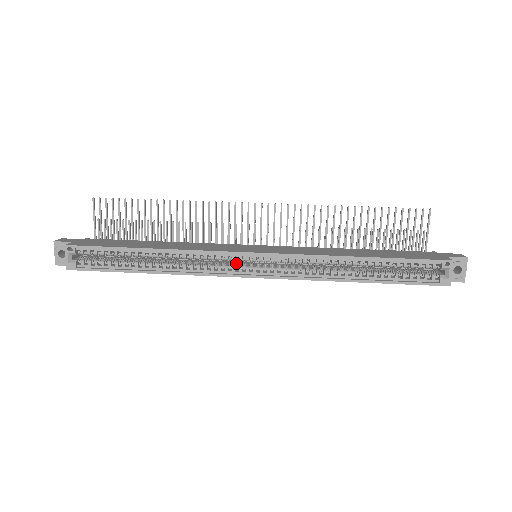
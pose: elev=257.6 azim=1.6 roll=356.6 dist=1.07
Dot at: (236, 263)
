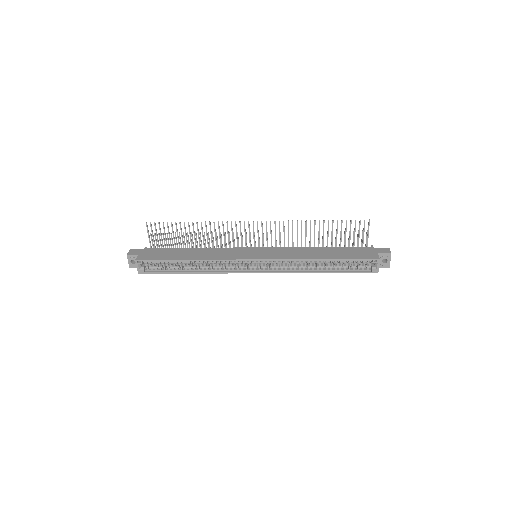
Dot at: (243, 264)
